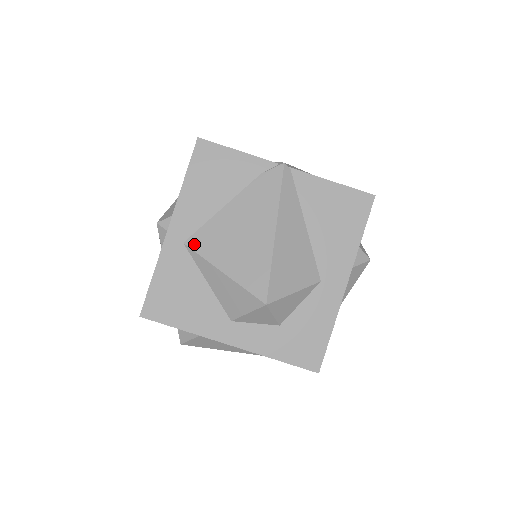
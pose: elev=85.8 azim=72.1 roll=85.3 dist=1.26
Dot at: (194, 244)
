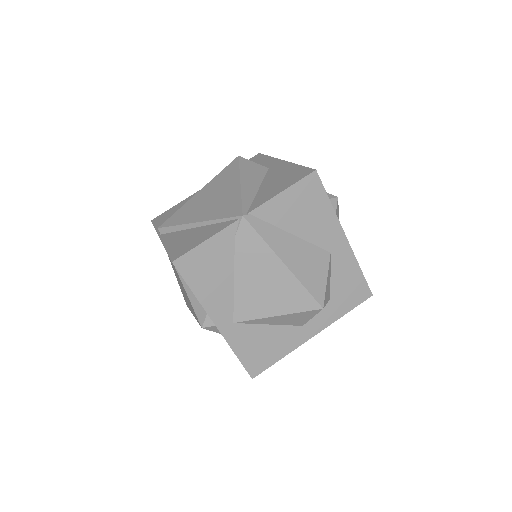
Dot at: (241, 318)
